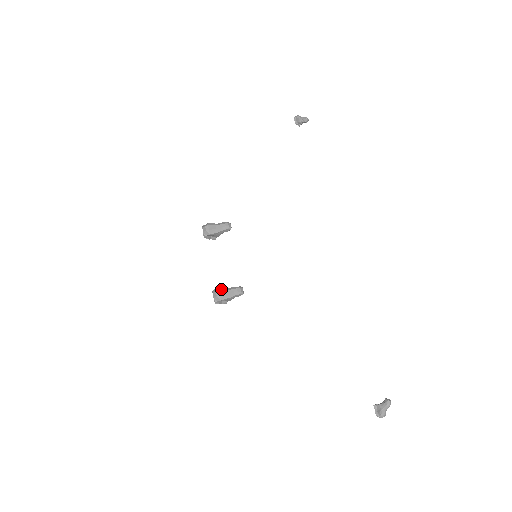
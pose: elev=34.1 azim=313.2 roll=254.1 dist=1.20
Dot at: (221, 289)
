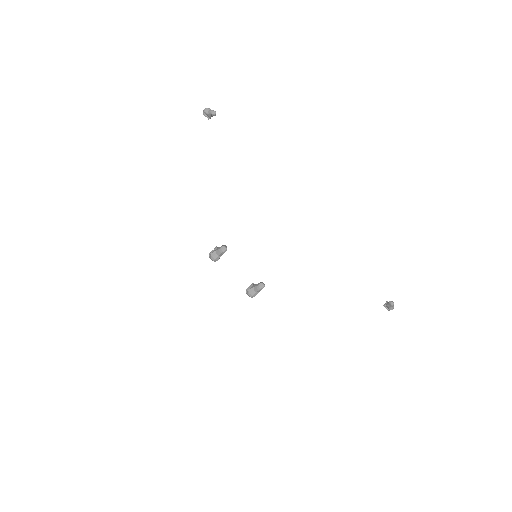
Dot at: (250, 291)
